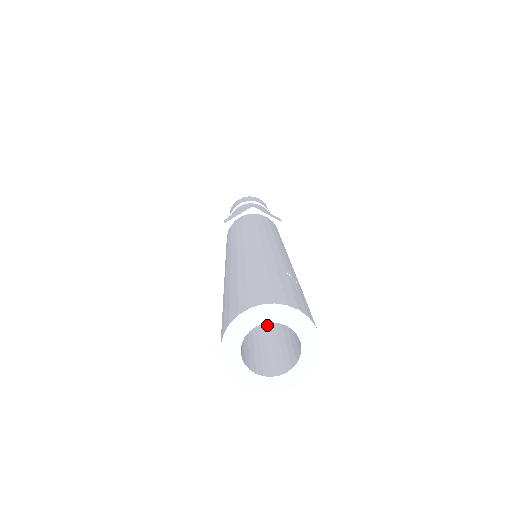
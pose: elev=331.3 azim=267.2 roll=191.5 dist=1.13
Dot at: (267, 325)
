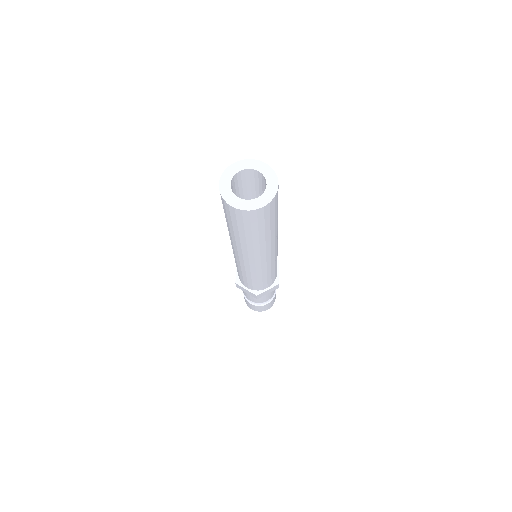
Dot at: occluded
